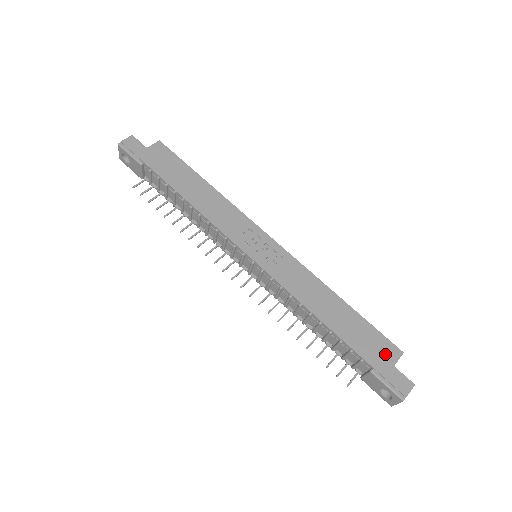
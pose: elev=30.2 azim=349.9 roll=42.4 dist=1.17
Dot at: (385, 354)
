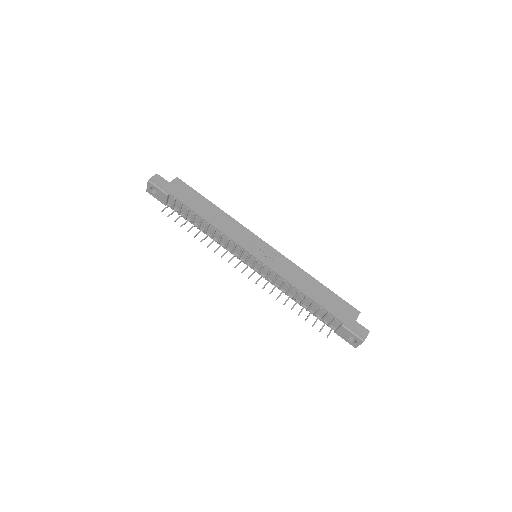
Dot at: (349, 314)
